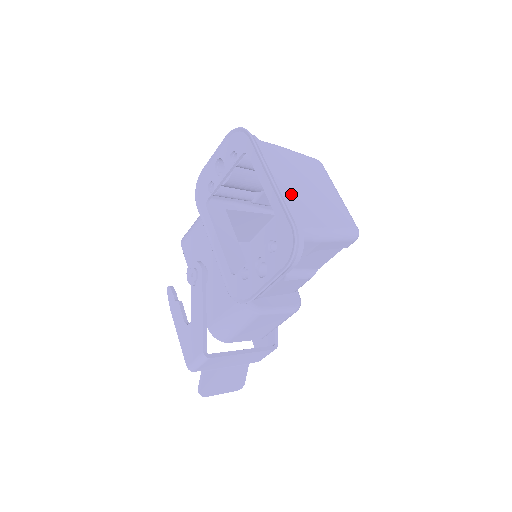
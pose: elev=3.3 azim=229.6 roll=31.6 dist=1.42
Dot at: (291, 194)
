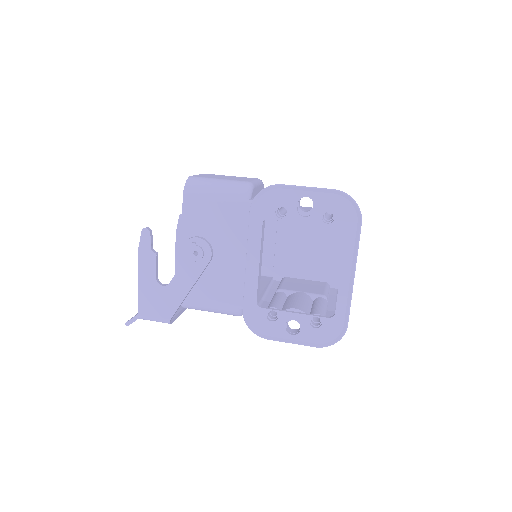
Dot at: occluded
